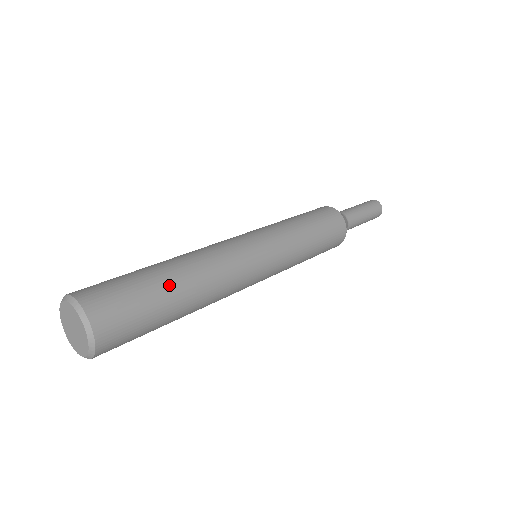
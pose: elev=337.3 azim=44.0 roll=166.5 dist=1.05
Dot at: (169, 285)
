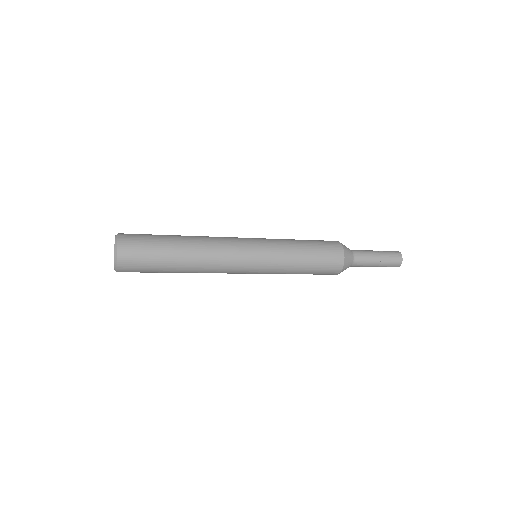
Dot at: (173, 244)
